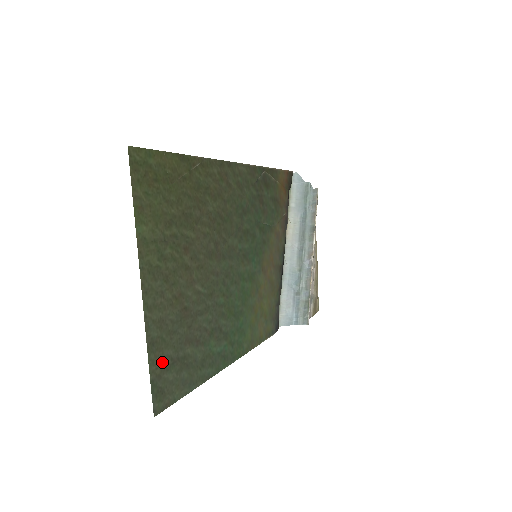
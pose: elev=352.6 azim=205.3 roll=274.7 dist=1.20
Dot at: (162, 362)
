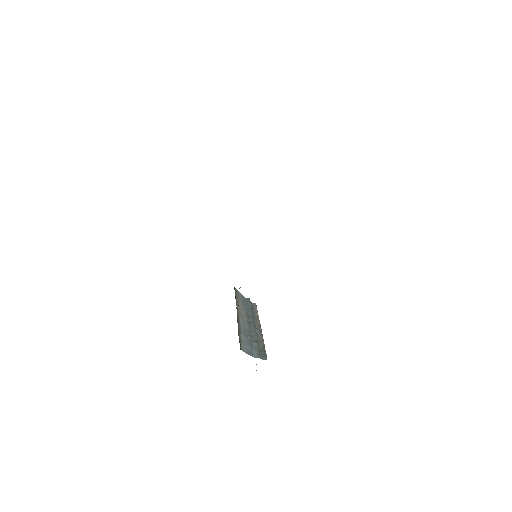
Dot at: occluded
